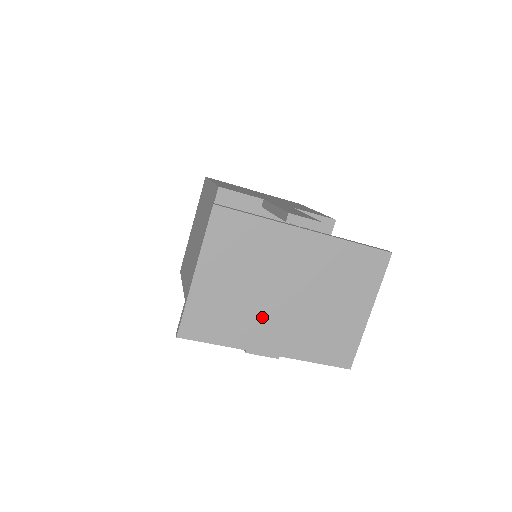
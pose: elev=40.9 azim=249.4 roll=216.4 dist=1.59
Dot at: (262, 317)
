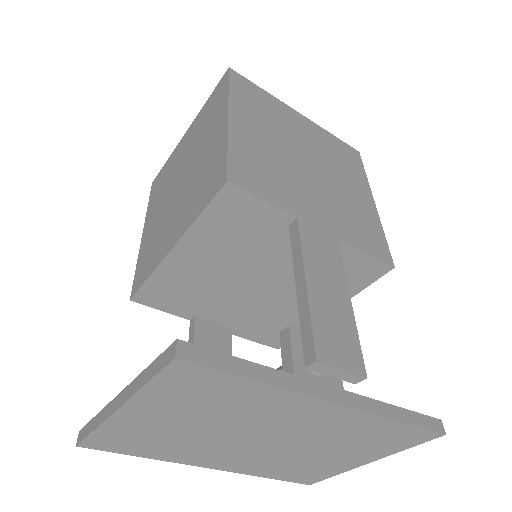
Dot at: (213, 449)
